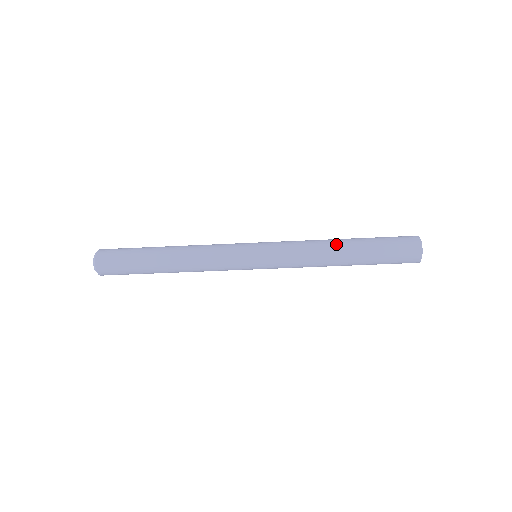
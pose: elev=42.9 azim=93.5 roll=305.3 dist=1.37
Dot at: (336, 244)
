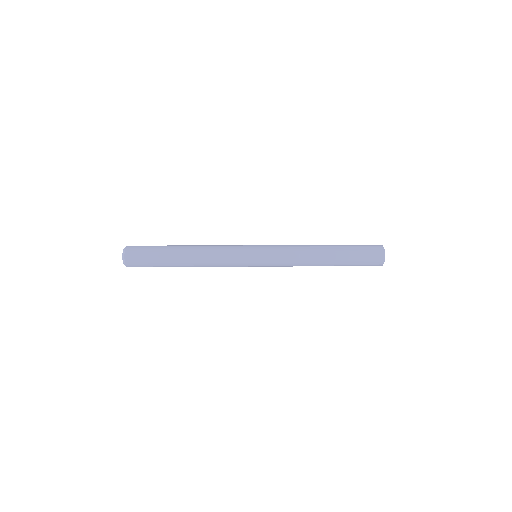
Dot at: (319, 265)
